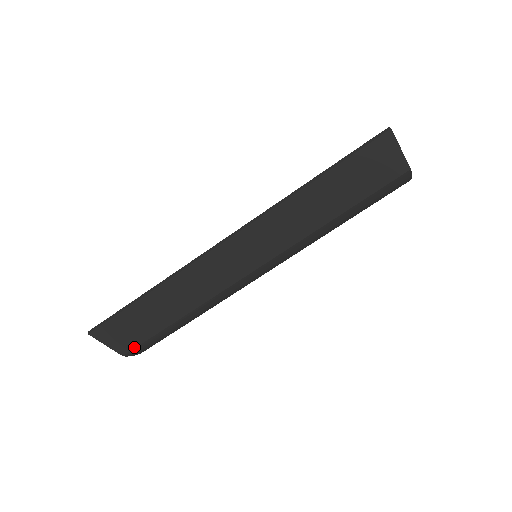
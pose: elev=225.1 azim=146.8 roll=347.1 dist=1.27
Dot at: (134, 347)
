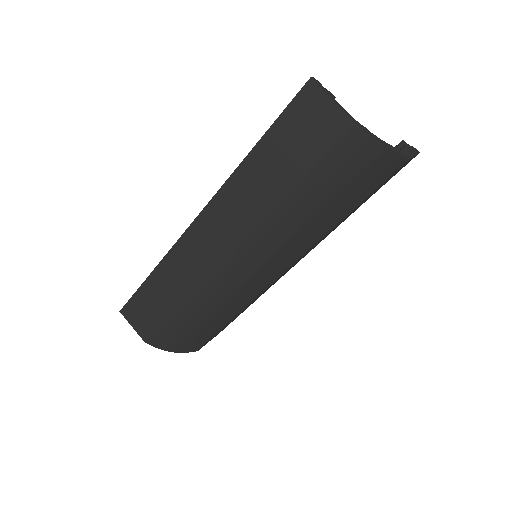
Dot at: (151, 334)
